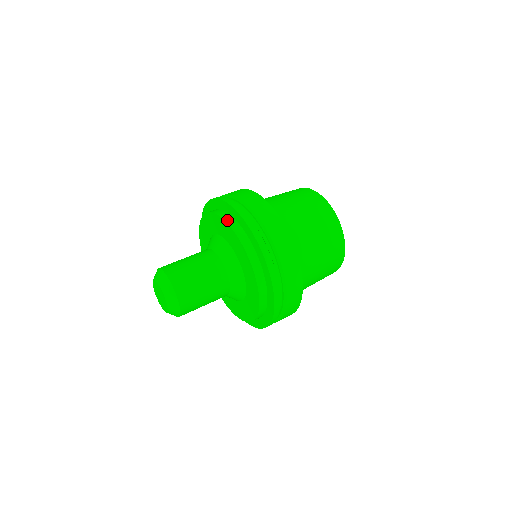
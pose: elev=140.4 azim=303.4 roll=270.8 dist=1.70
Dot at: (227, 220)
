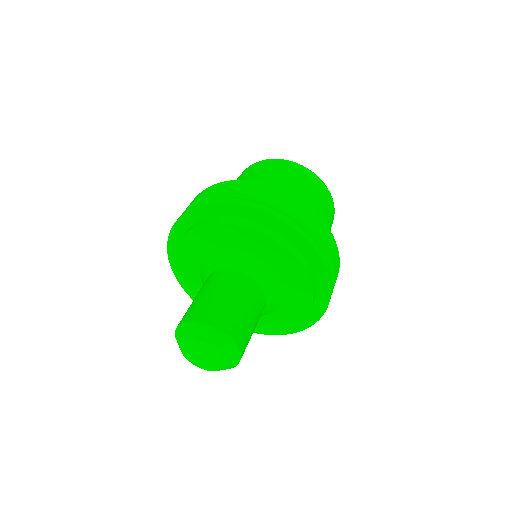
Dot at: (232, 222)
